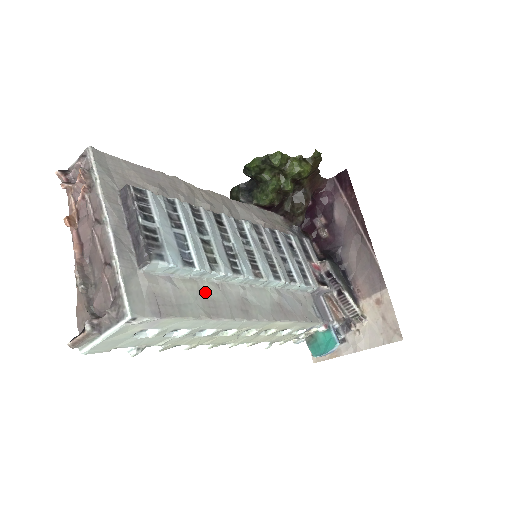
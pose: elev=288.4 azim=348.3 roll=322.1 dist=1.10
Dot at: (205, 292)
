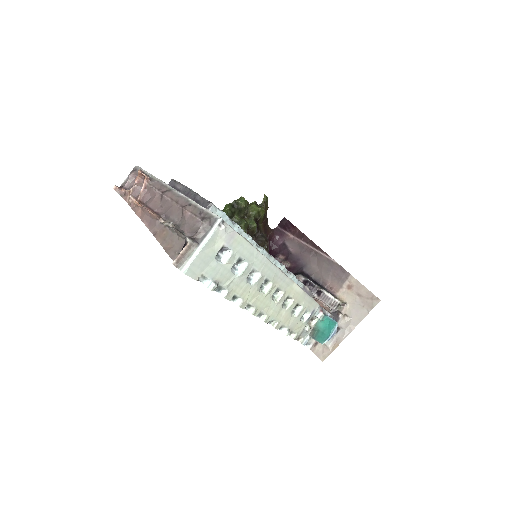
Dot at: occluded
